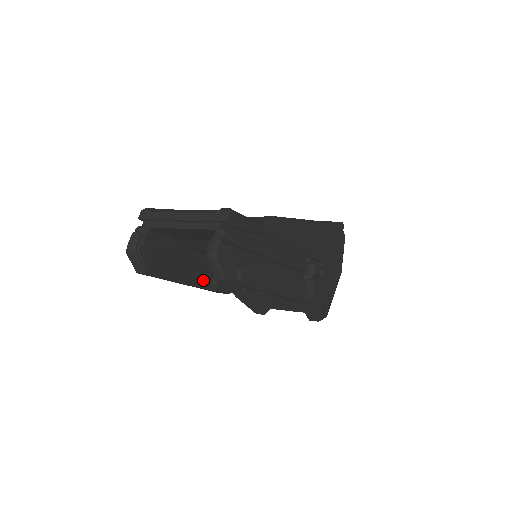
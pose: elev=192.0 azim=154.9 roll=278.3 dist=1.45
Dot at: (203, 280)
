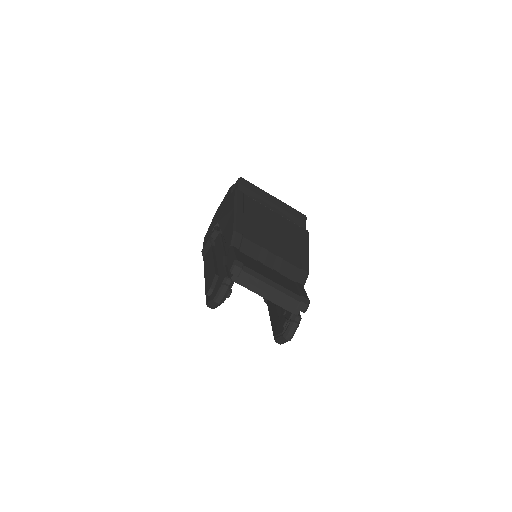
Dot at: occluded
